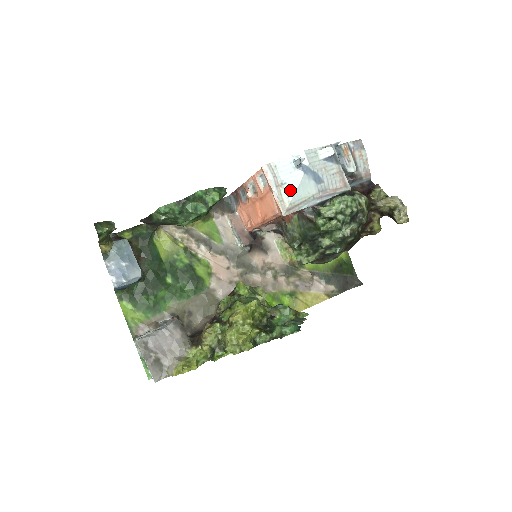
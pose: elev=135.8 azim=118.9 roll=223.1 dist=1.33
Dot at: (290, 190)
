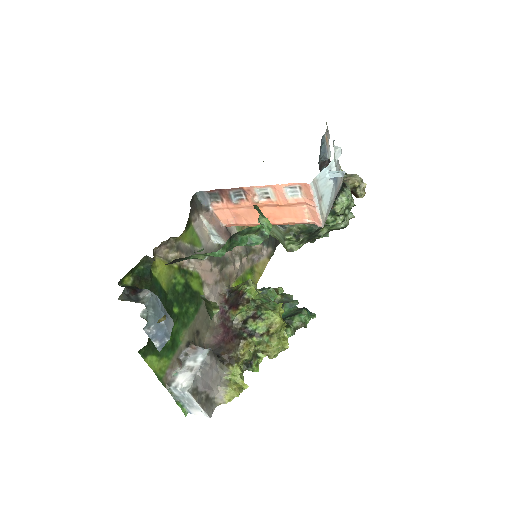
Dot at: (326, 201)
